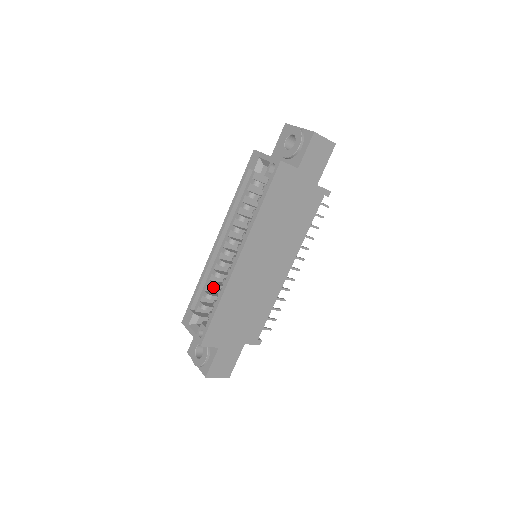
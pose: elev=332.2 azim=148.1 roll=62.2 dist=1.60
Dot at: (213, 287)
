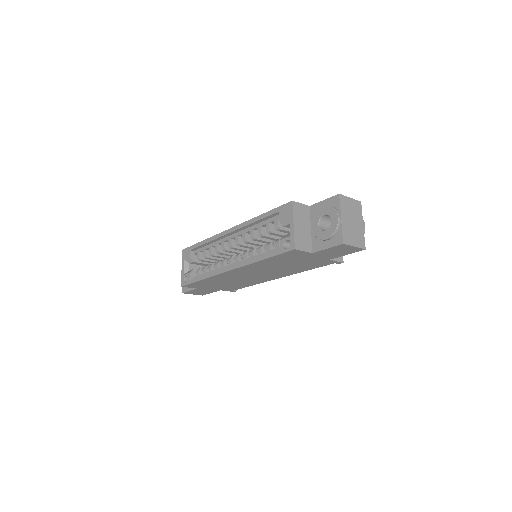
Dot at: (211, 255)
